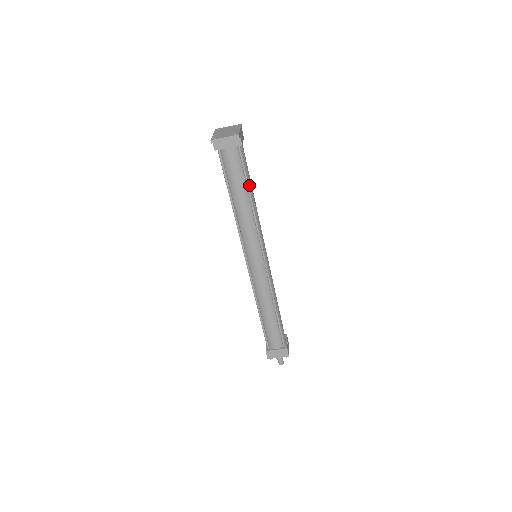
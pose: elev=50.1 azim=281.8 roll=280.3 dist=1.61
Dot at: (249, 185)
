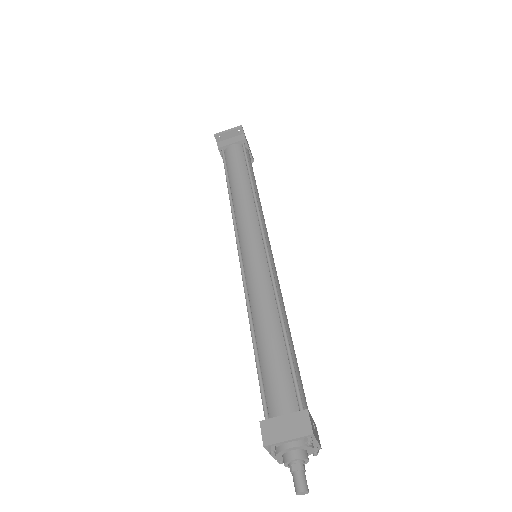
Dot at: (252, 176)
